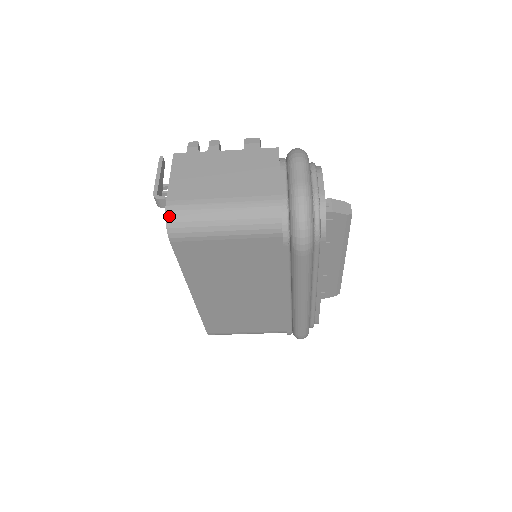
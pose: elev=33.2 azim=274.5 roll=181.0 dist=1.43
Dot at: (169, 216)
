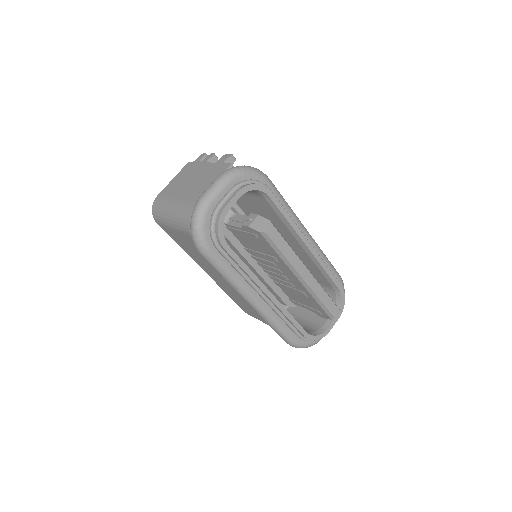
Dot at: (153, 206)
